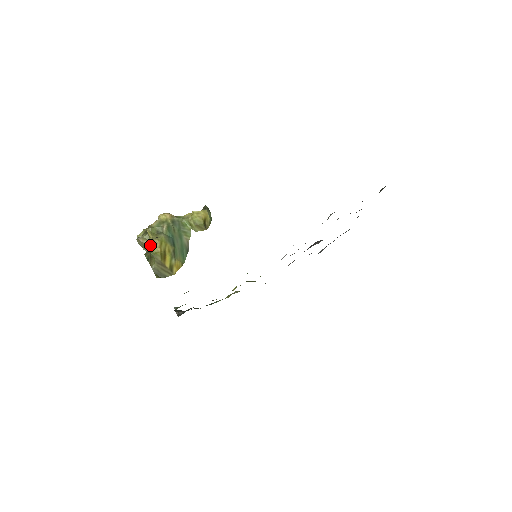
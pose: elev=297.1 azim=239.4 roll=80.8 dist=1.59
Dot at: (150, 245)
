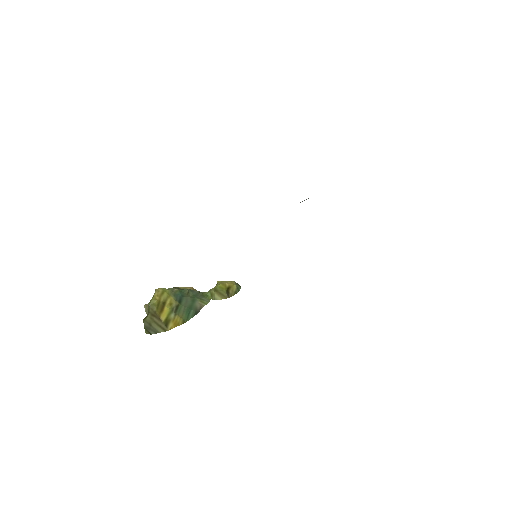
Dot at: occluded
